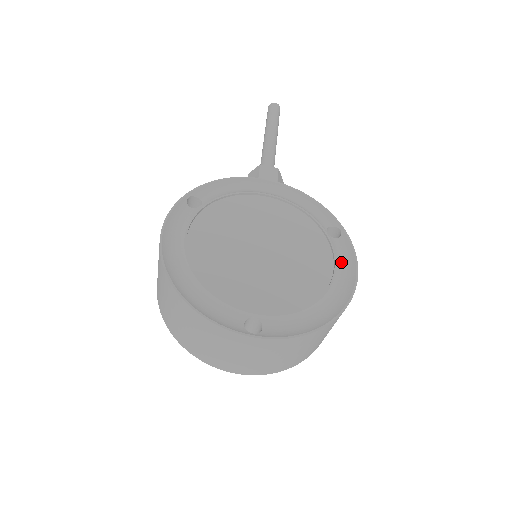
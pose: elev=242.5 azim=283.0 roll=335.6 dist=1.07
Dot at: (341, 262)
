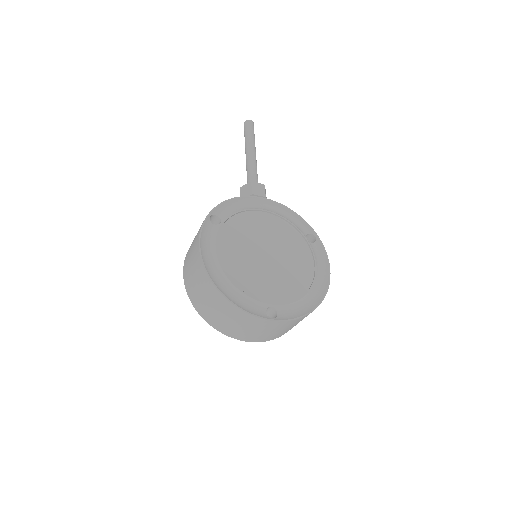
Dot at: (318, 261)
